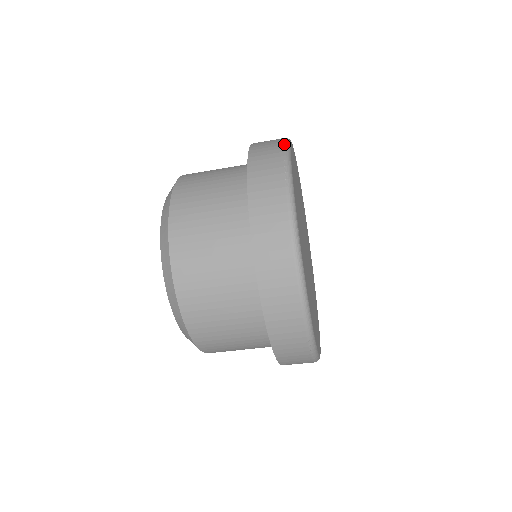
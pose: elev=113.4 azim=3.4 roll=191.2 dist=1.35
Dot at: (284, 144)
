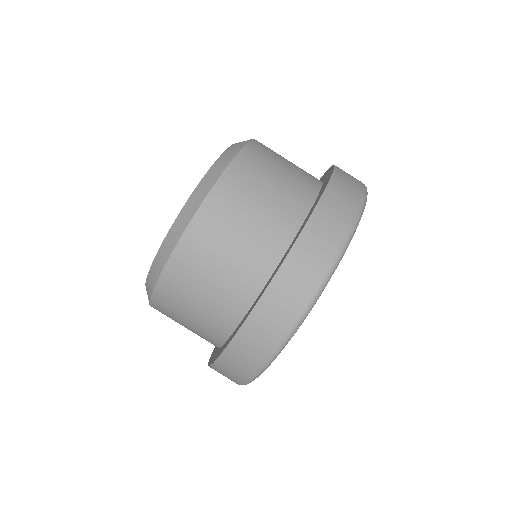
Dot at: (365, 192)
